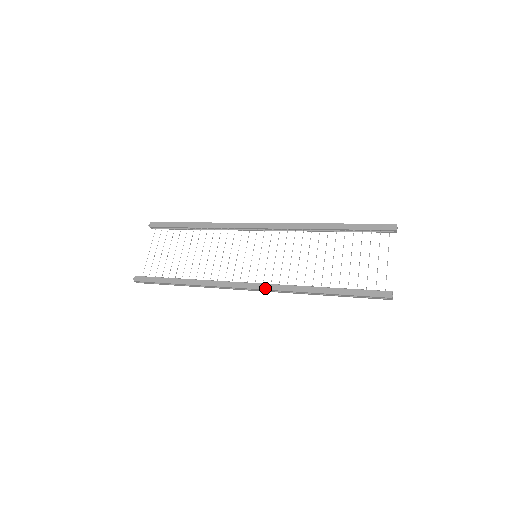
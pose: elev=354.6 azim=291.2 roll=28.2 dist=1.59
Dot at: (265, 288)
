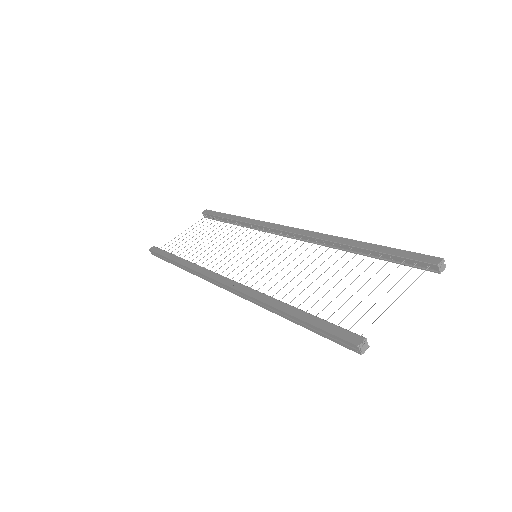
Dot at: (231, 285)
